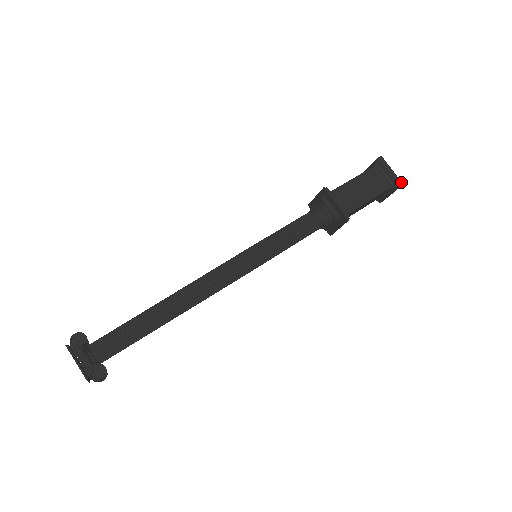
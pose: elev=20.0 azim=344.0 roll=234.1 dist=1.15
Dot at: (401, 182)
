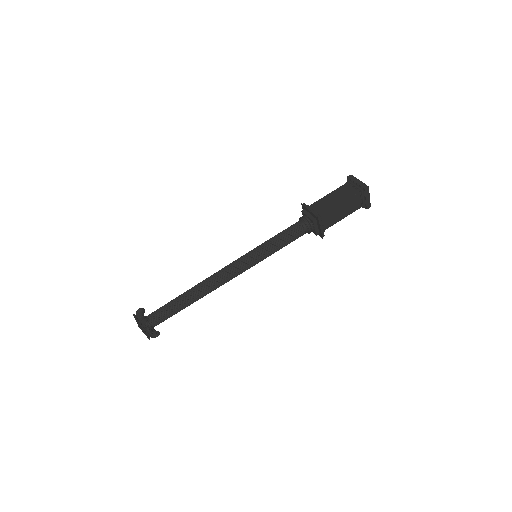
Dot at: (370, 206)
